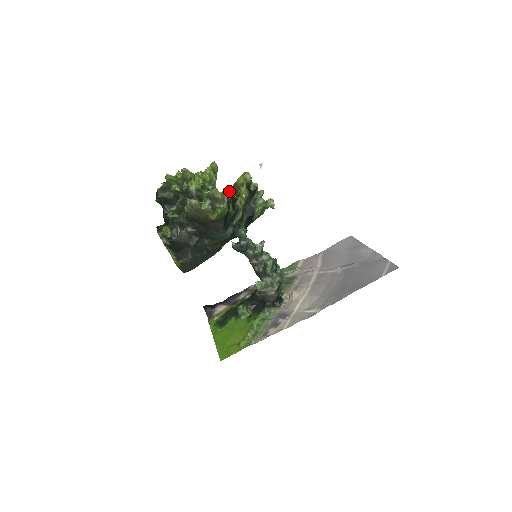
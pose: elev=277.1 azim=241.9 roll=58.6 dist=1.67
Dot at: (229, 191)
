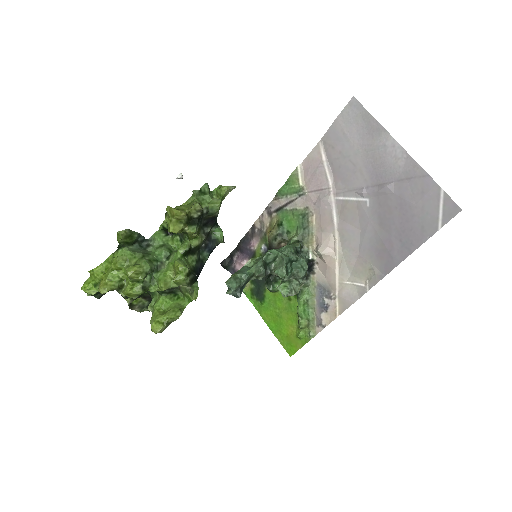
Dot at: (182, 277)
